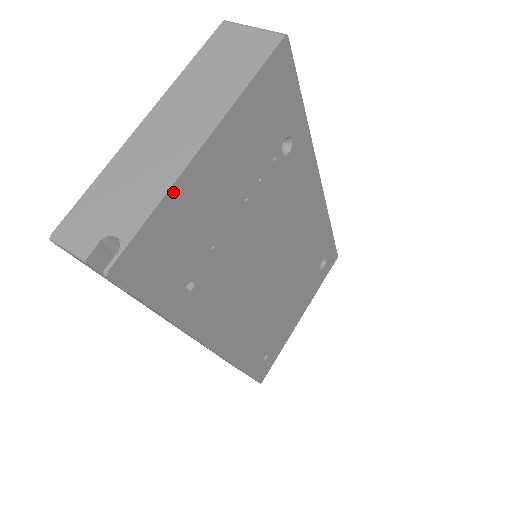
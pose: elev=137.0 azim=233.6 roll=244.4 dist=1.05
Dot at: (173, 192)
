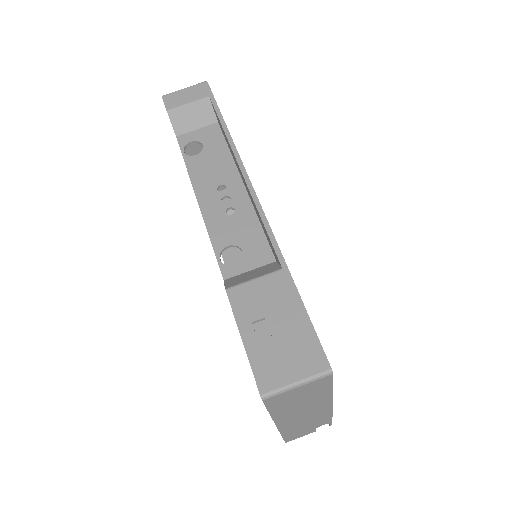
Dot at: occluded
